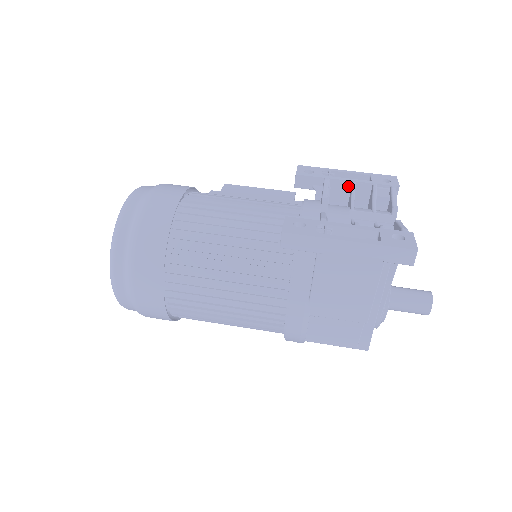
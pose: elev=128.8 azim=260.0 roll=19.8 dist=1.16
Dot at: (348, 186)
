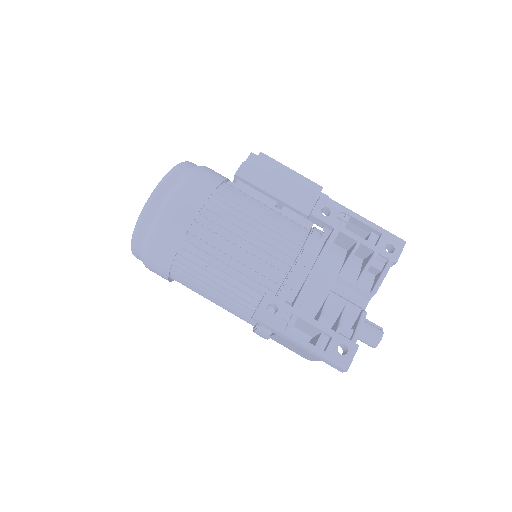
Dot at: (353, 242)
